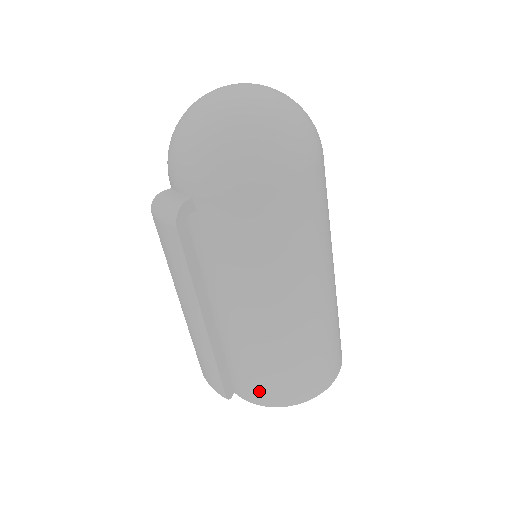
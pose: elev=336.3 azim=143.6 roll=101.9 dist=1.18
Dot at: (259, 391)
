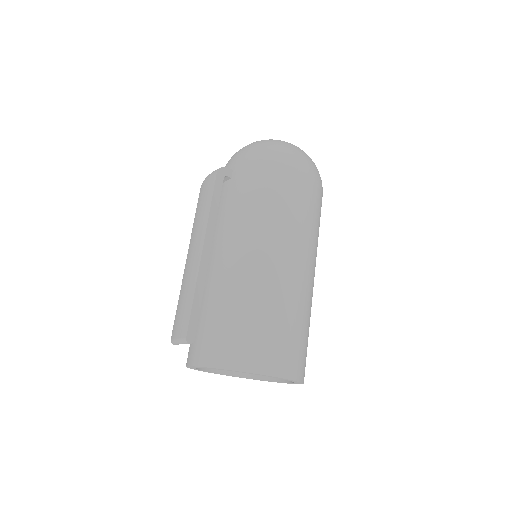
Dot at: (217, 346)
